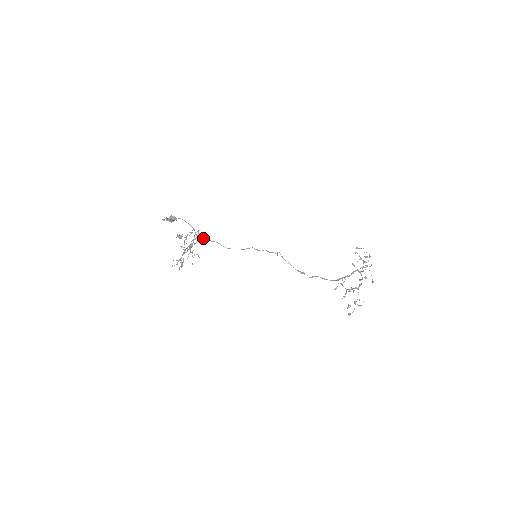
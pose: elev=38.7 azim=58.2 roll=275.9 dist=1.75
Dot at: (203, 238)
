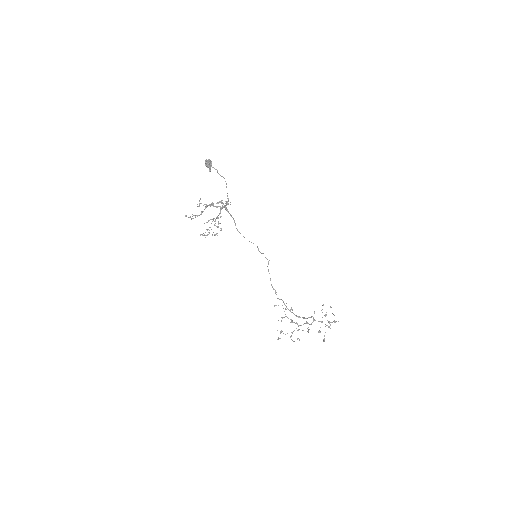
Dot at: occluded
